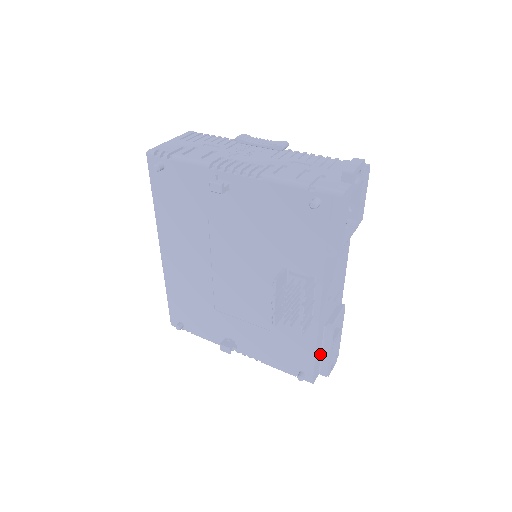
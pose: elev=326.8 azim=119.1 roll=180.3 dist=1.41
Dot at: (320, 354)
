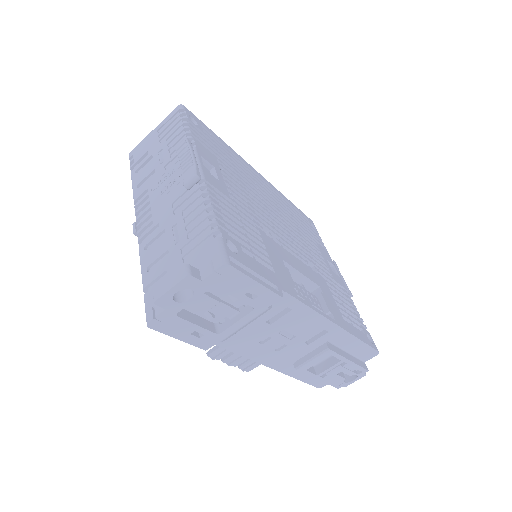
Dot at: occluded
